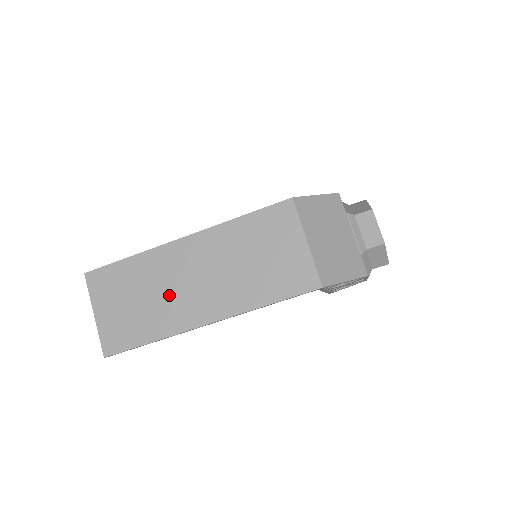
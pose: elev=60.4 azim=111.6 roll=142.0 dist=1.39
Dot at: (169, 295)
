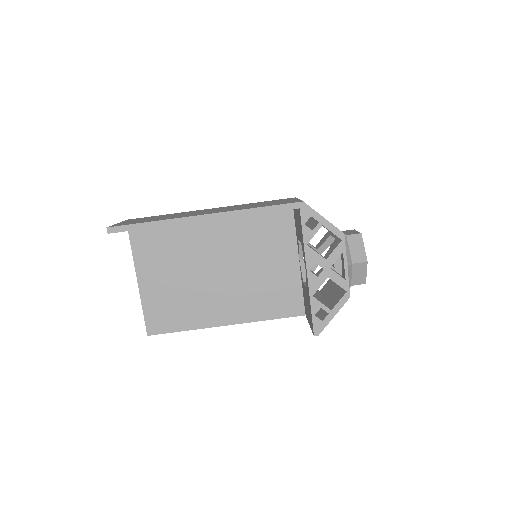
Dot at: occluded
